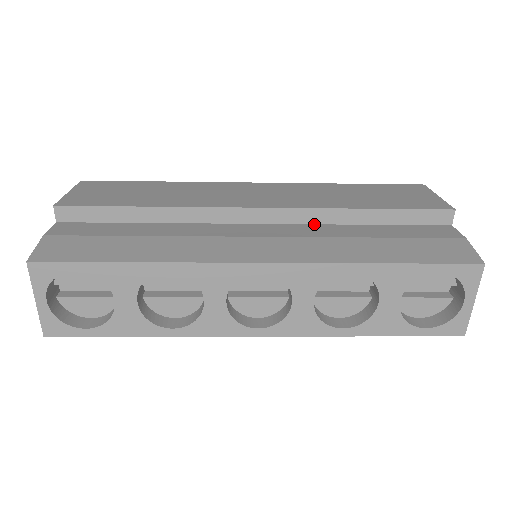
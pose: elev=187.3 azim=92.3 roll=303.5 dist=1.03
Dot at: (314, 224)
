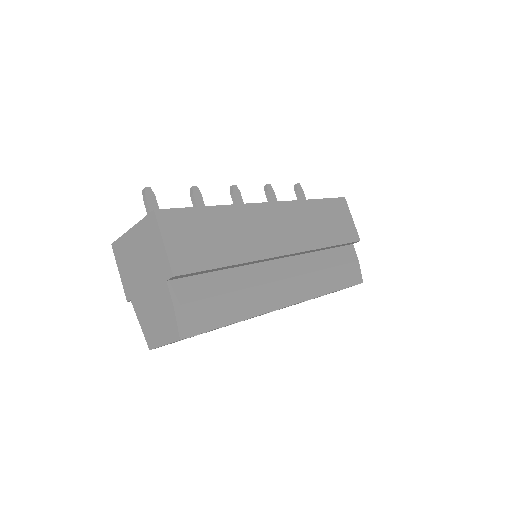
Dot at: (303, 254)
